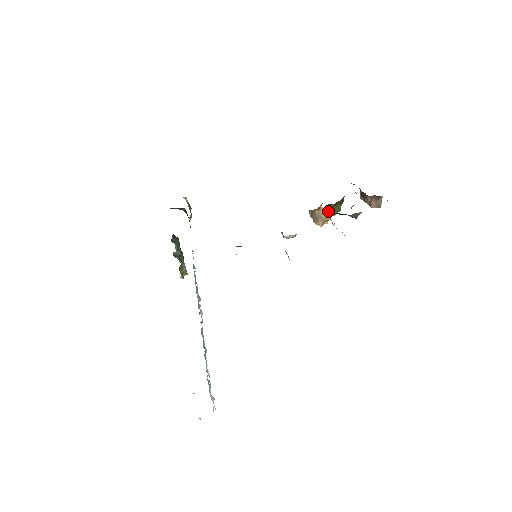
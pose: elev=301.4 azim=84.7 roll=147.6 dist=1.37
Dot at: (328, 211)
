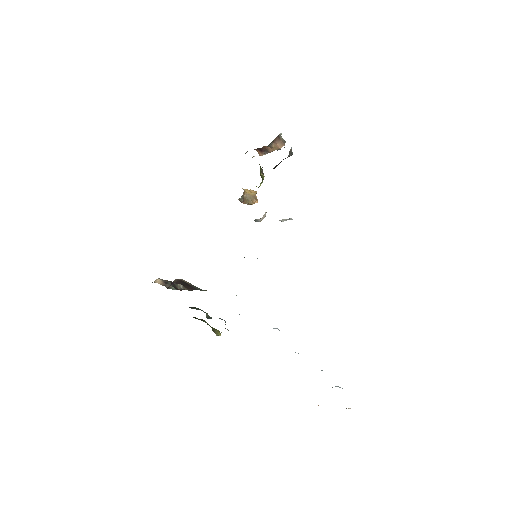
Dot at: occluded
